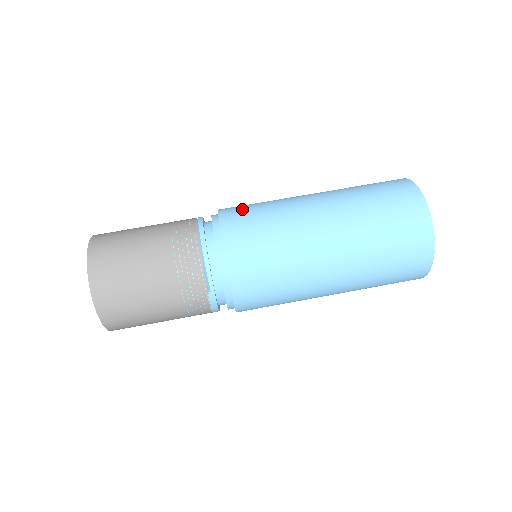
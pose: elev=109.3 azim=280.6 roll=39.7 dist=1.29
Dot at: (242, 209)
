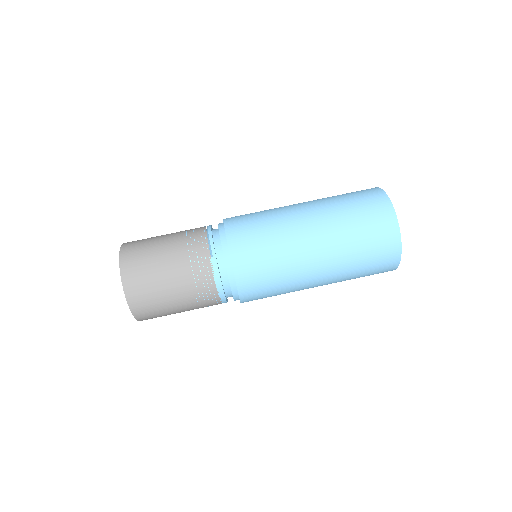
Dot at: occluded
